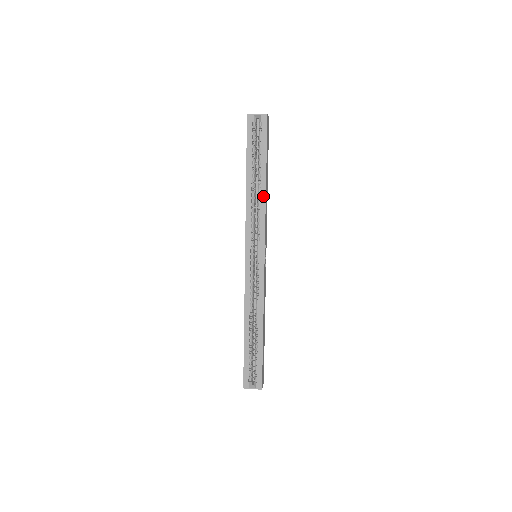
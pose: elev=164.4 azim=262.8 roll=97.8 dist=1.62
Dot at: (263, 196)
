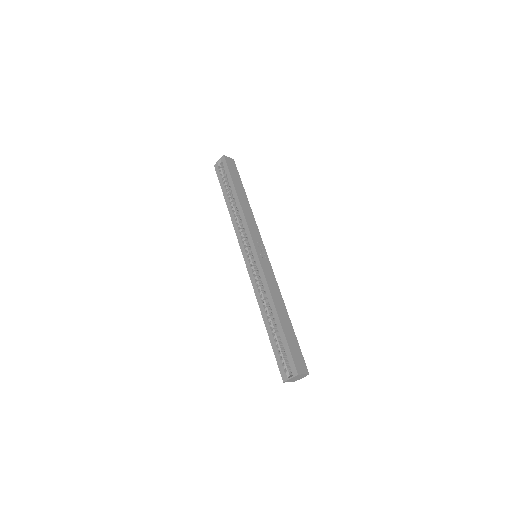
Dot at: (239, 207)
